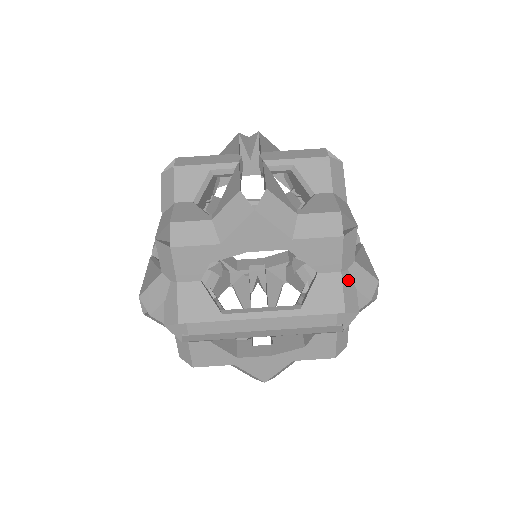
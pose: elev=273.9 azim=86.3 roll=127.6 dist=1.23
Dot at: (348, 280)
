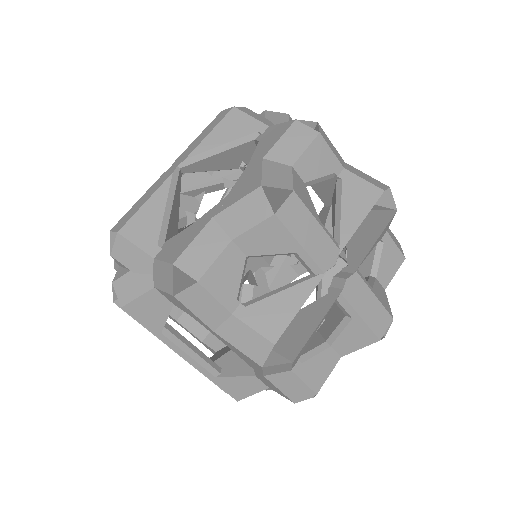
Dot at: occluded
